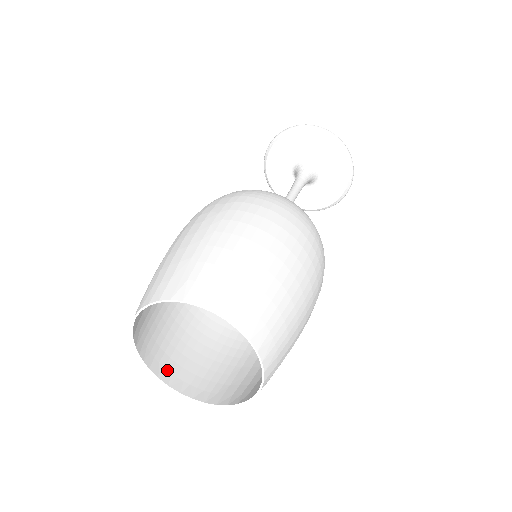
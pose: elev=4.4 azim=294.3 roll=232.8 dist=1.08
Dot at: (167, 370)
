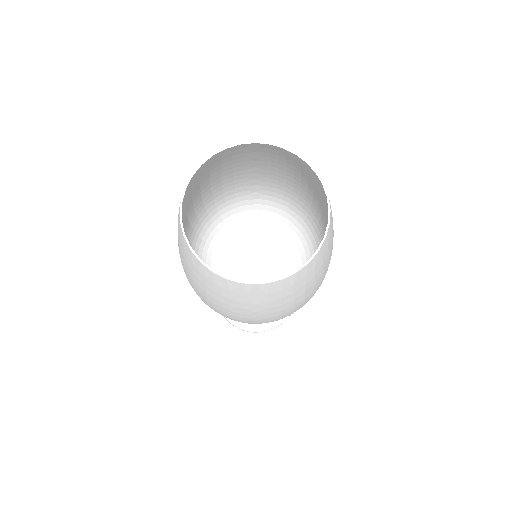
Dot at: (192, 257)
